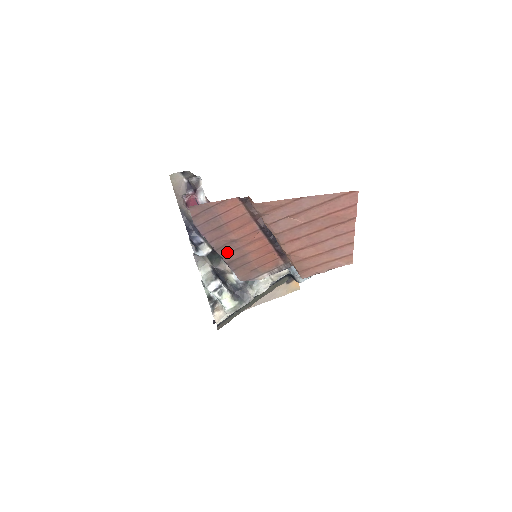
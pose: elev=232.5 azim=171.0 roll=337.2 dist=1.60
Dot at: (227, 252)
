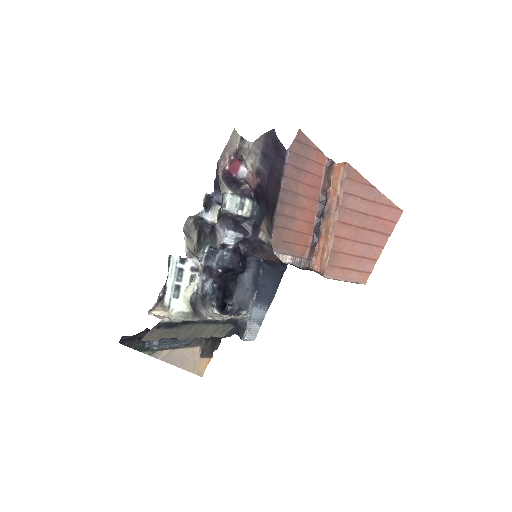
Dot at: (286, 200)
